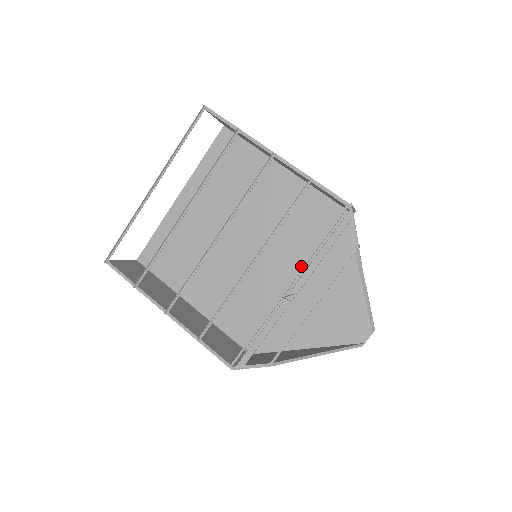
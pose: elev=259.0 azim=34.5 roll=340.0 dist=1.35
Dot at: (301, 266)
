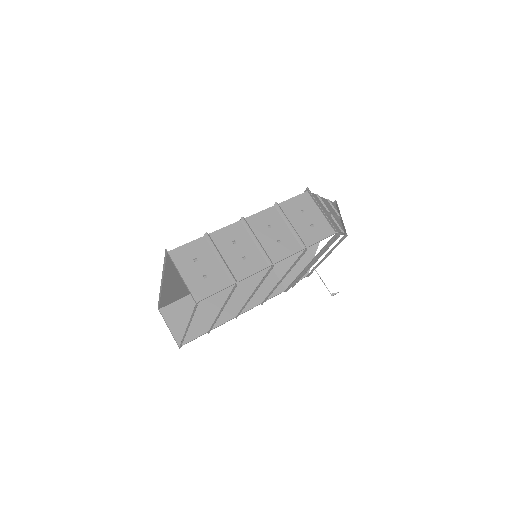
Dot at: occluded
